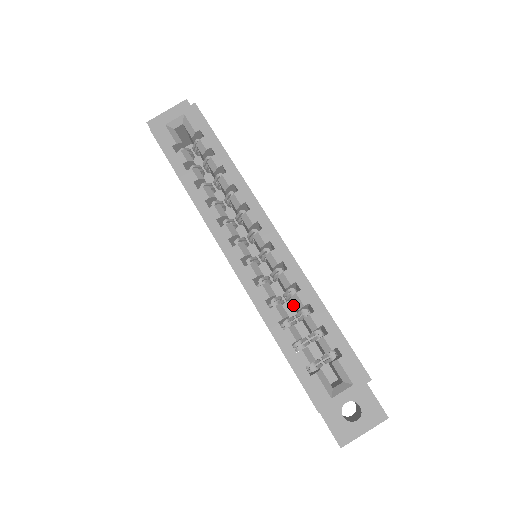
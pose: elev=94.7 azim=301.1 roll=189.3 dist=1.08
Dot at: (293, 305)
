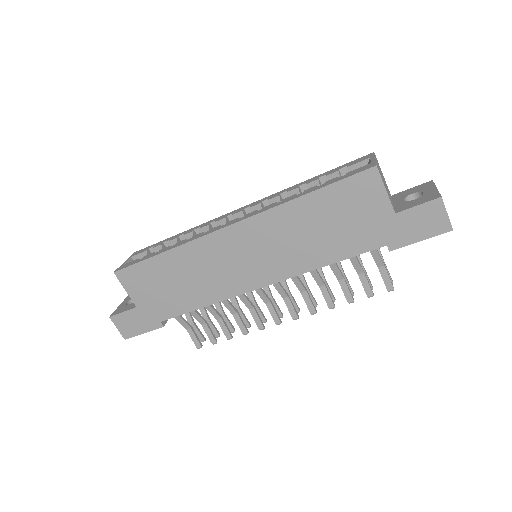
Dot at: occluded
